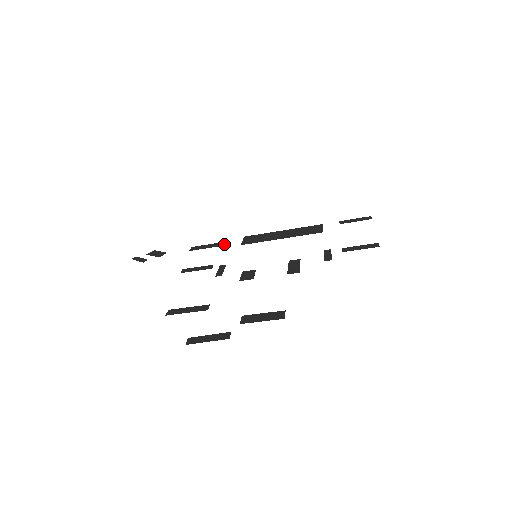
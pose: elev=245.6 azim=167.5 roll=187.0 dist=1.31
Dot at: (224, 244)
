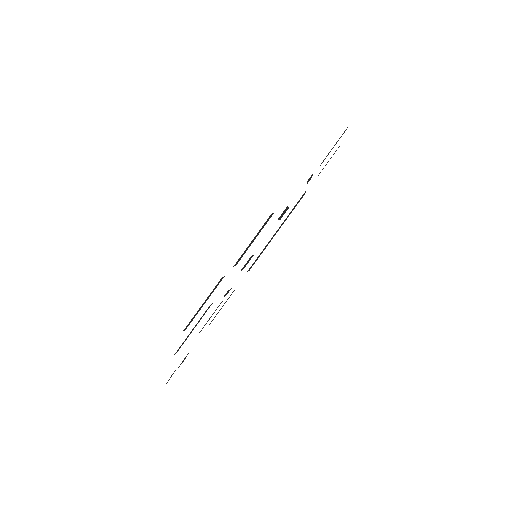
Dot at: (234, 290)
